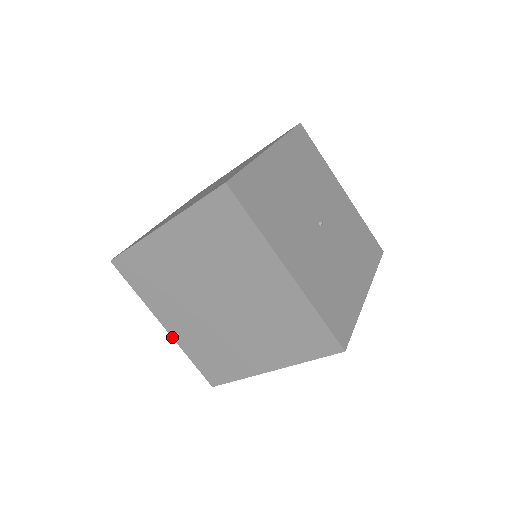
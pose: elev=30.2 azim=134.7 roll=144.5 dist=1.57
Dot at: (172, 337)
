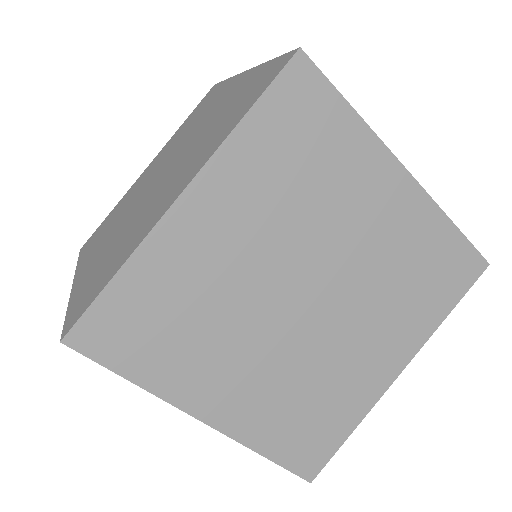
Dot at: (71, 290)
